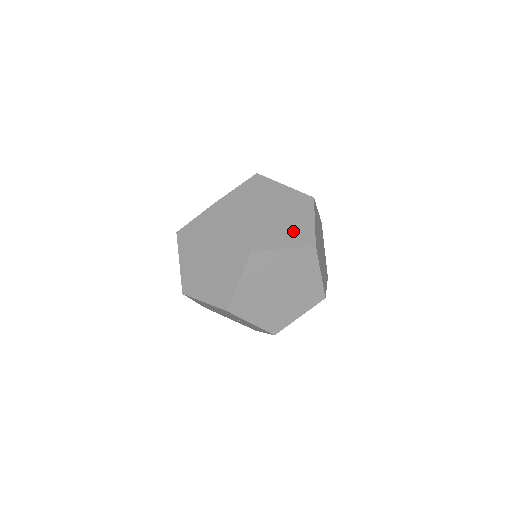
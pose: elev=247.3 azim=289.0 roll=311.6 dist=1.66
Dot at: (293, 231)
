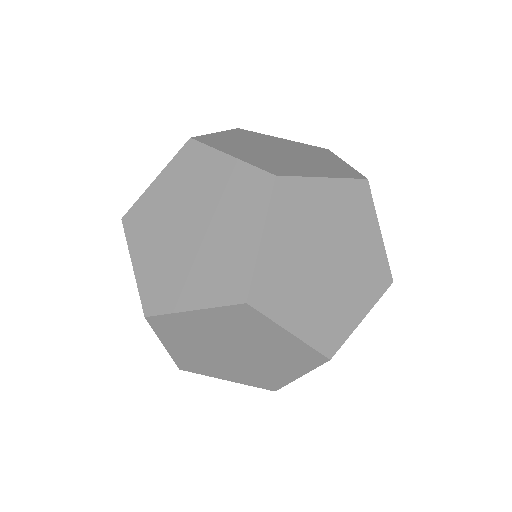
Dot at: (326, 314)
